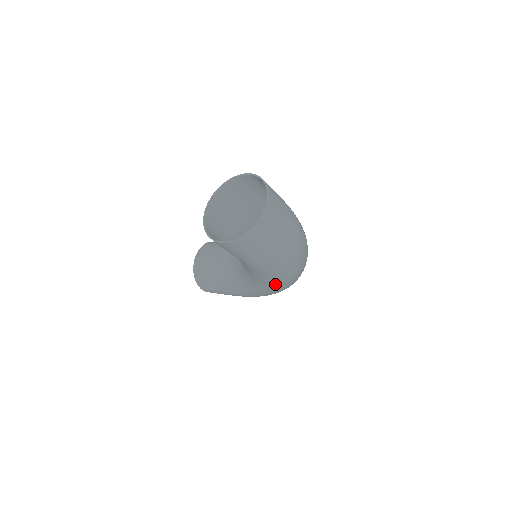
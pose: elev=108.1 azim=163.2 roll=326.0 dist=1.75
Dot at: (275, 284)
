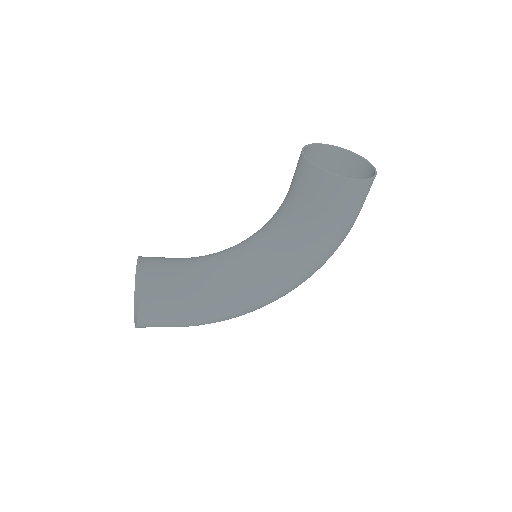
Dot at: (307, 273)
